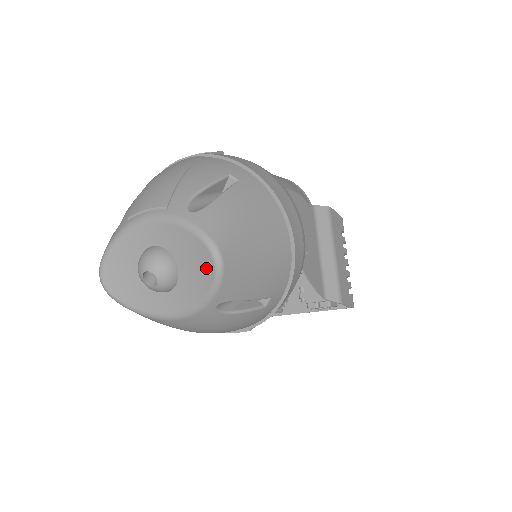
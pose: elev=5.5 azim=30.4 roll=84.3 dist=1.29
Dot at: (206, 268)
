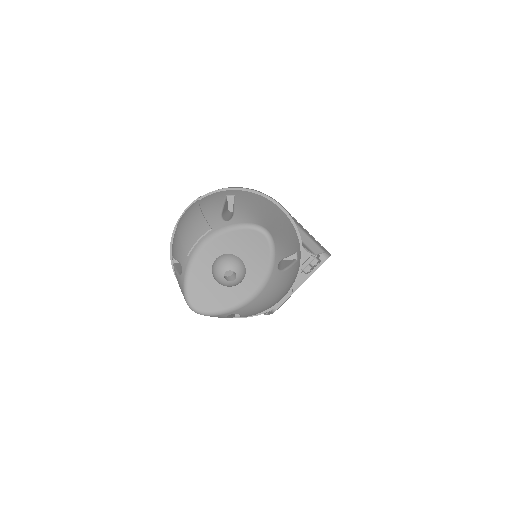
Dot at: (261, 243)
